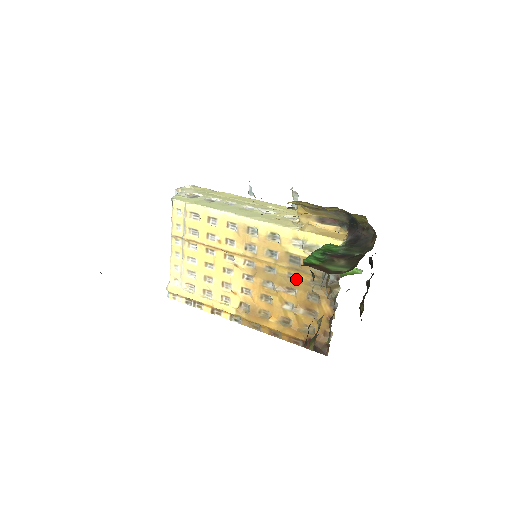
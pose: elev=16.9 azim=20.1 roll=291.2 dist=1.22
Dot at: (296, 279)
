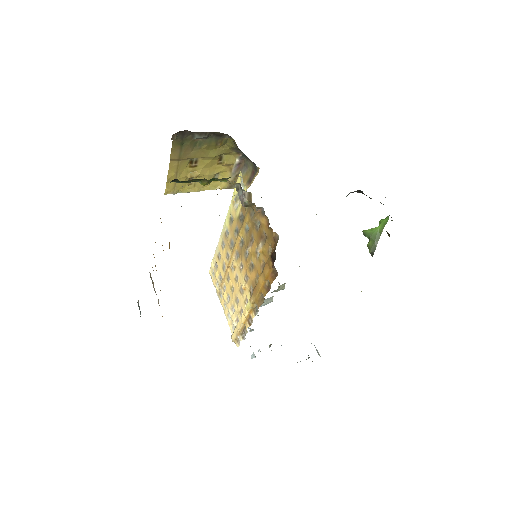
Dot at: (249, 228)
